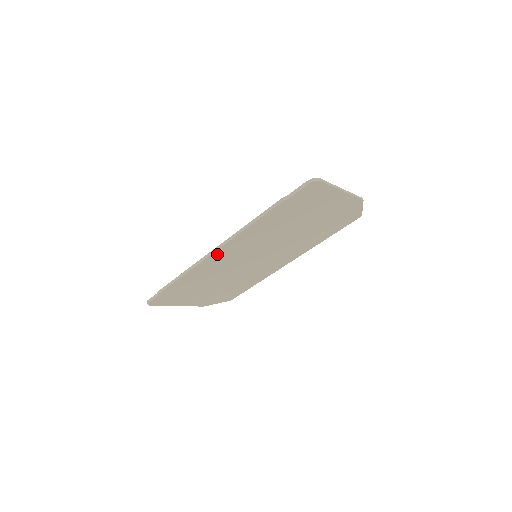
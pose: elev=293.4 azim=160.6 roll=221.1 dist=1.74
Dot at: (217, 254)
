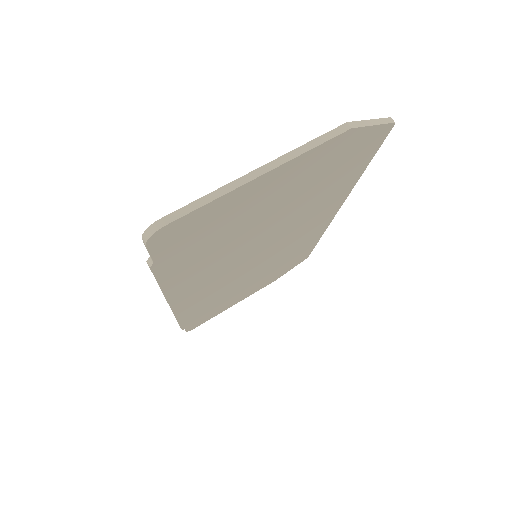
Dot at: (180, 303)
